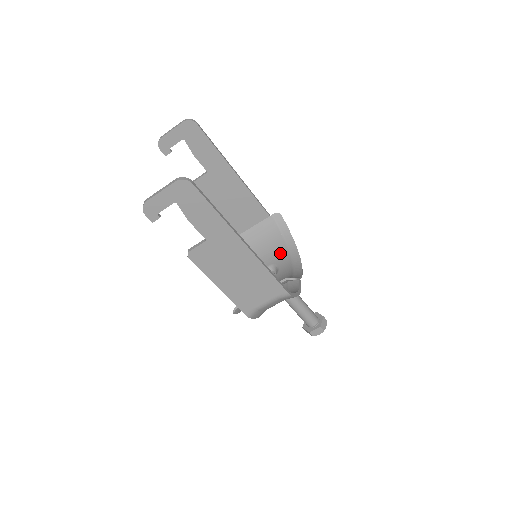
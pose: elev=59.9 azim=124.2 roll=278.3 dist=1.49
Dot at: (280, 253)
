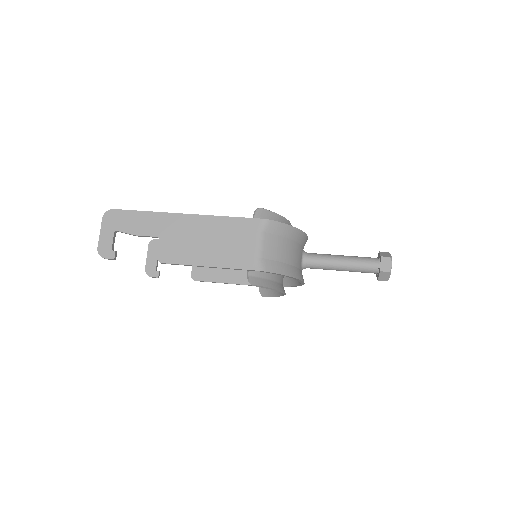
Dot at: occluded
